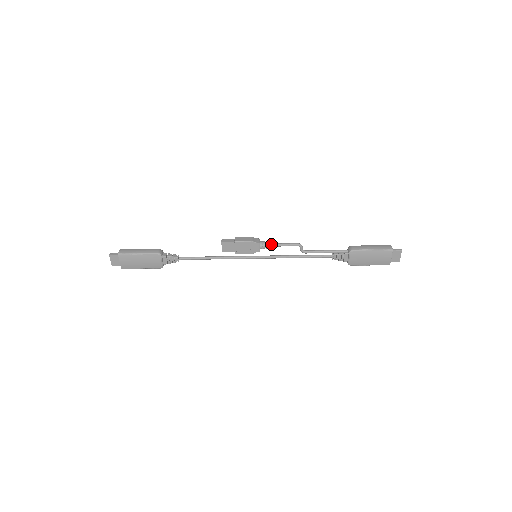
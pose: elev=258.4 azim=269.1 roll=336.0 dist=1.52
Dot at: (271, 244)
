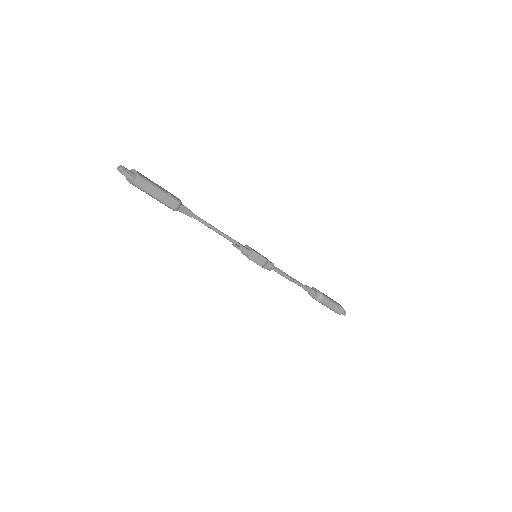
Dot at: (274, 270)
